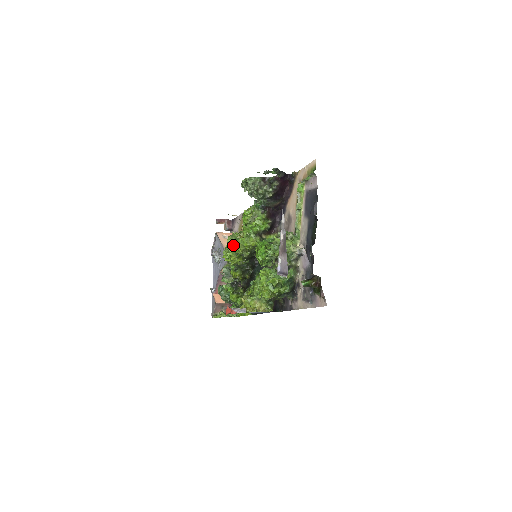
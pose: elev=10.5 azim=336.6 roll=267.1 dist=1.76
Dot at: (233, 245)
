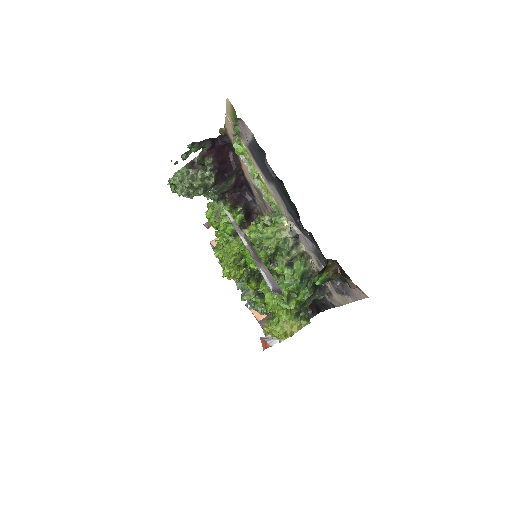
Dot at: occluded
